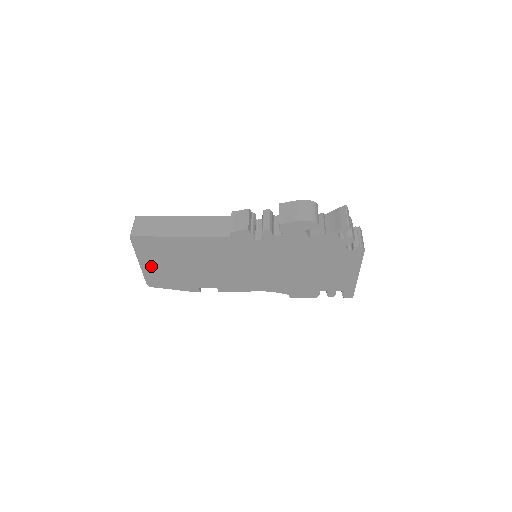
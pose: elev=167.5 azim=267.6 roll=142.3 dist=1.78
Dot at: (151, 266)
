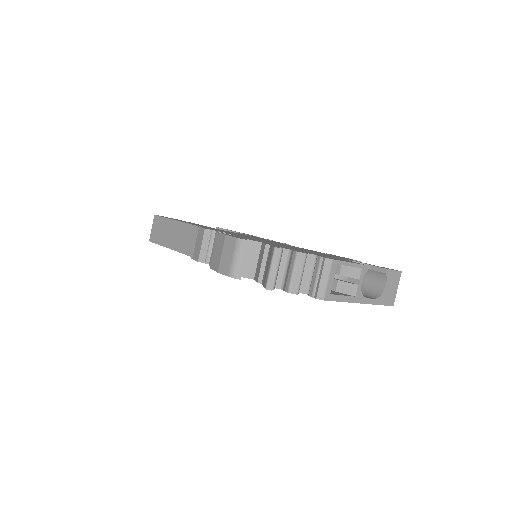
Dot at: occluded
